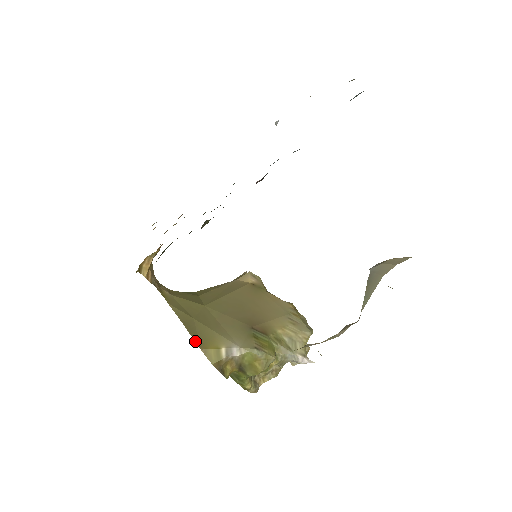
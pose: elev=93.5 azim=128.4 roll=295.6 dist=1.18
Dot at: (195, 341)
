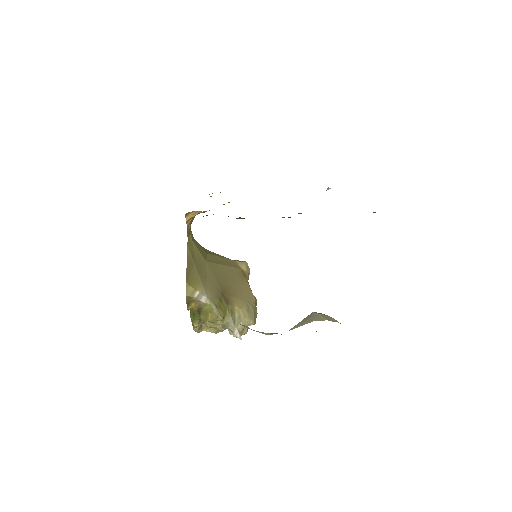
Dot at: (186, 276)
